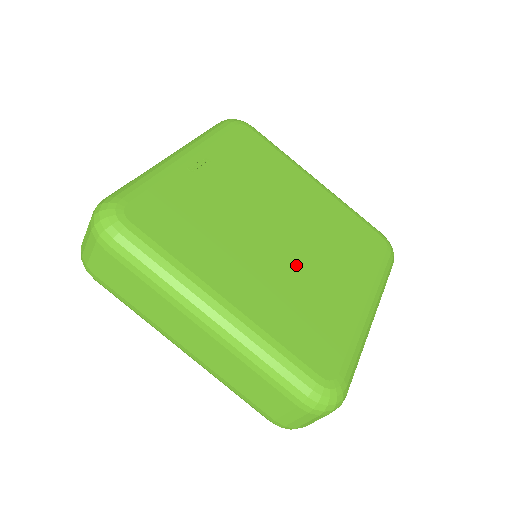
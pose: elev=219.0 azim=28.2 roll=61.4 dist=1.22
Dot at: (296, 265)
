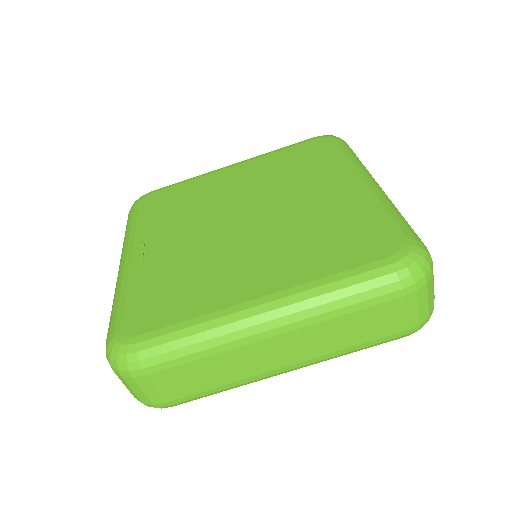
Dot at: (281, 221)
